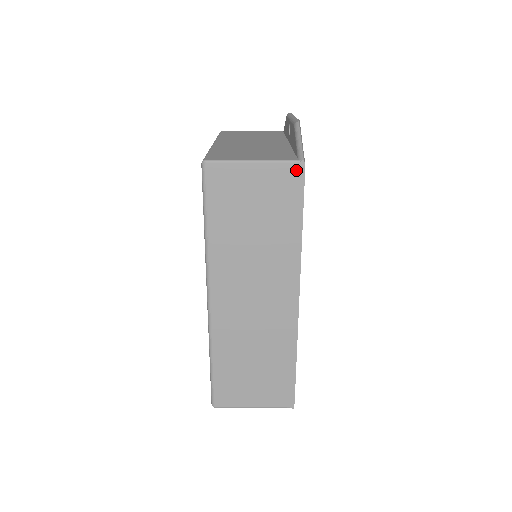
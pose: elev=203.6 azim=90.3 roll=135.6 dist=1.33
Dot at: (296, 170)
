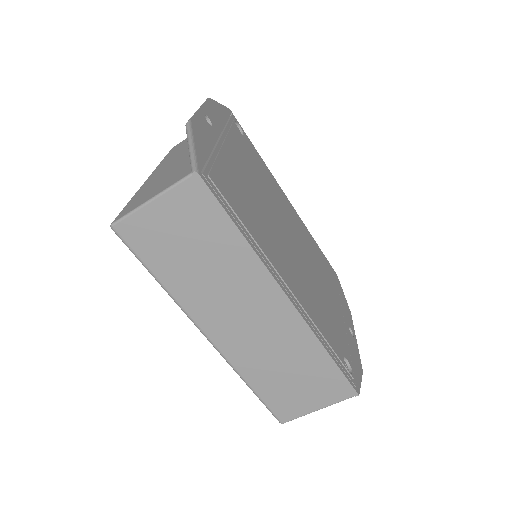
Dot at: (194, 184)
